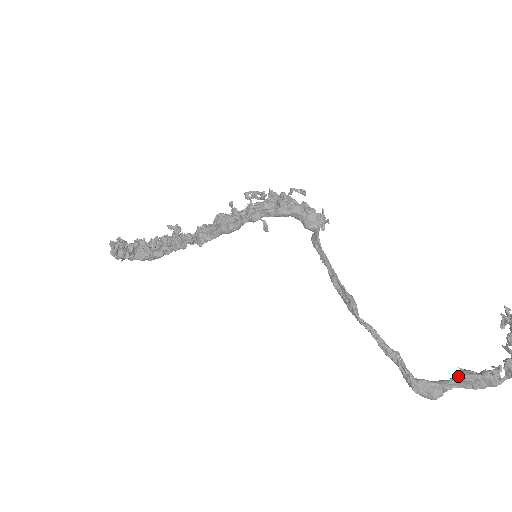
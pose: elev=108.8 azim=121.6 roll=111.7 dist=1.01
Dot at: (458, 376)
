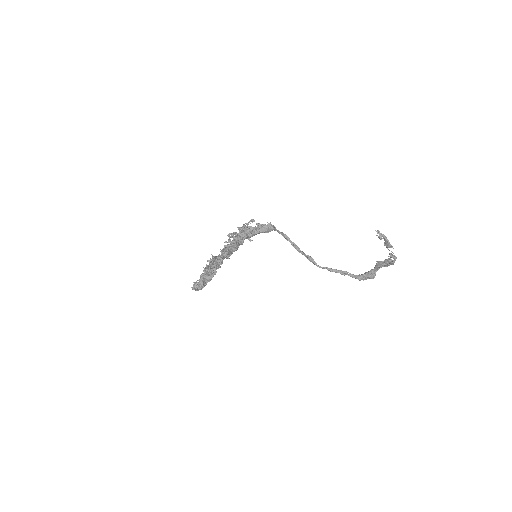
Dot at: (376, 267)
